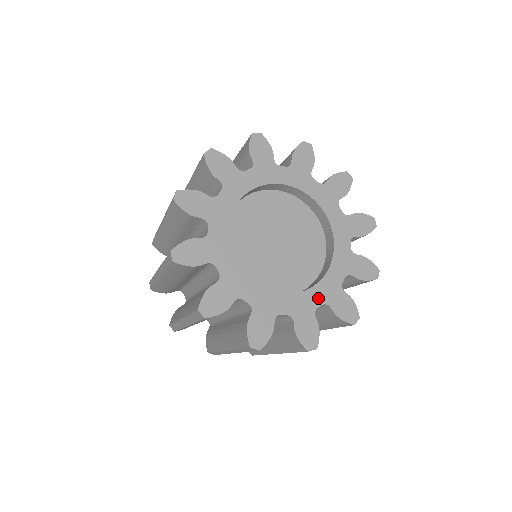
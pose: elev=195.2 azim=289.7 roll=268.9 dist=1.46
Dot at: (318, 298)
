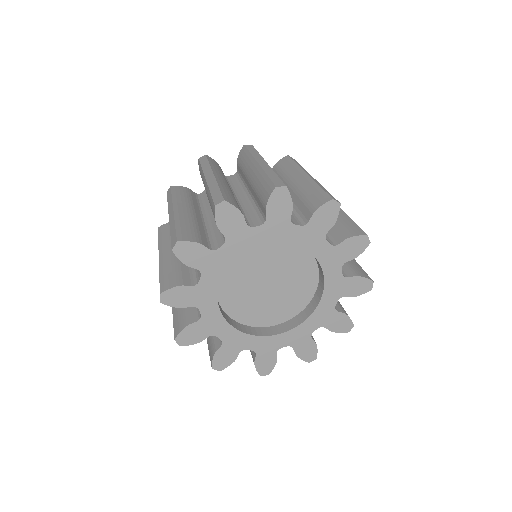
Dot at: (285, 341)
